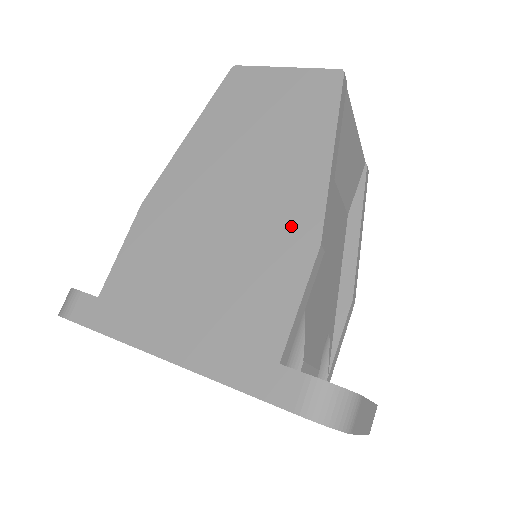
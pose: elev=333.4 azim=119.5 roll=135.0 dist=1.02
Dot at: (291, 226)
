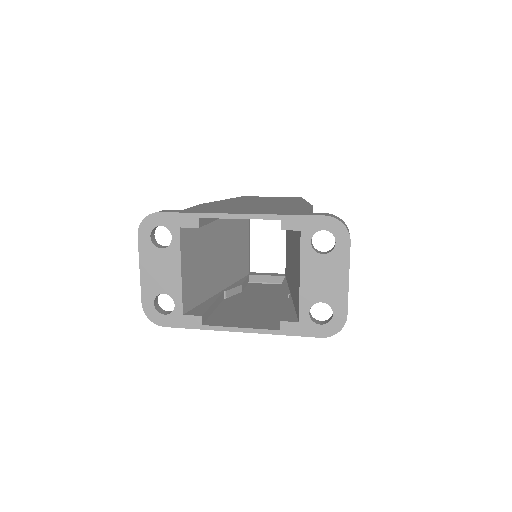
Dot at: occluded
